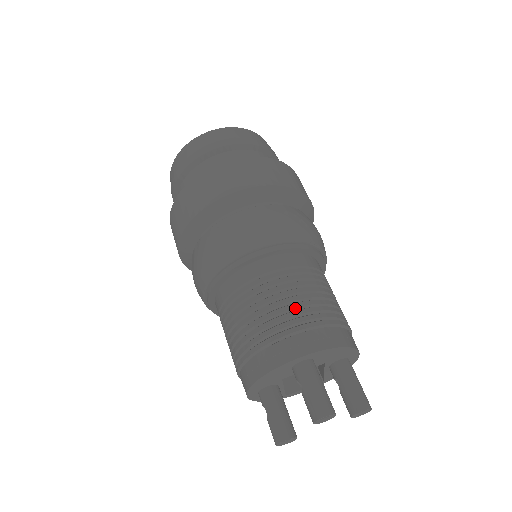
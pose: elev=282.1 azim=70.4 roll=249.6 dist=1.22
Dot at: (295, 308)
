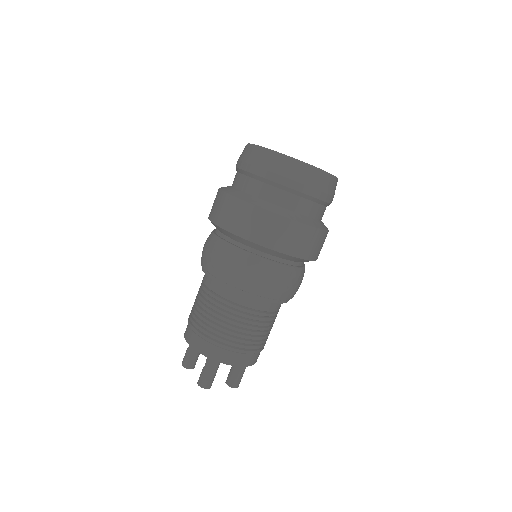
Dot at: (231, 334)
